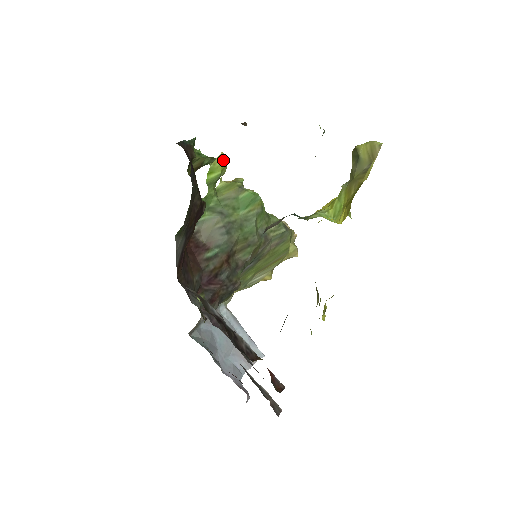
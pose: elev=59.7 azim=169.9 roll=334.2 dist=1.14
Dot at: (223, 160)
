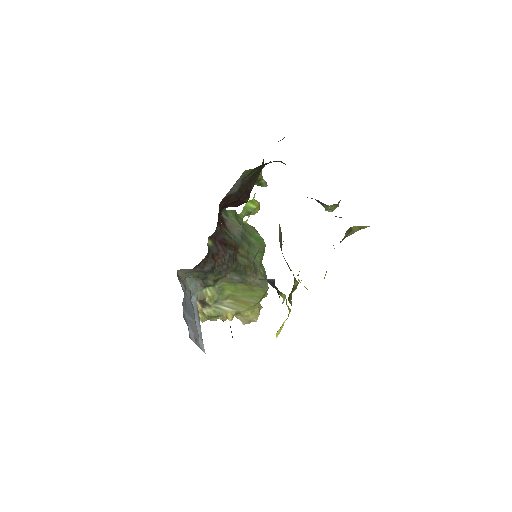
Dot at: (259, 205)
